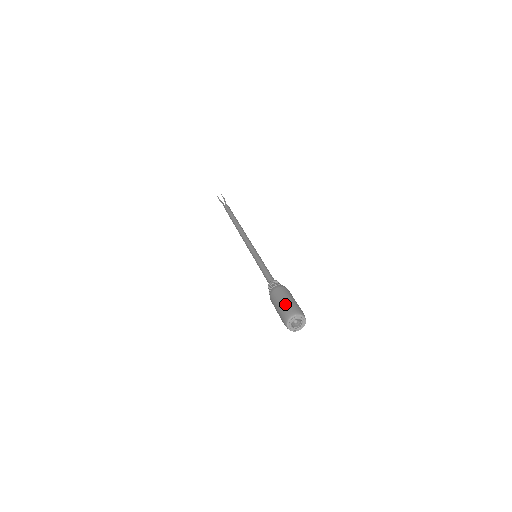
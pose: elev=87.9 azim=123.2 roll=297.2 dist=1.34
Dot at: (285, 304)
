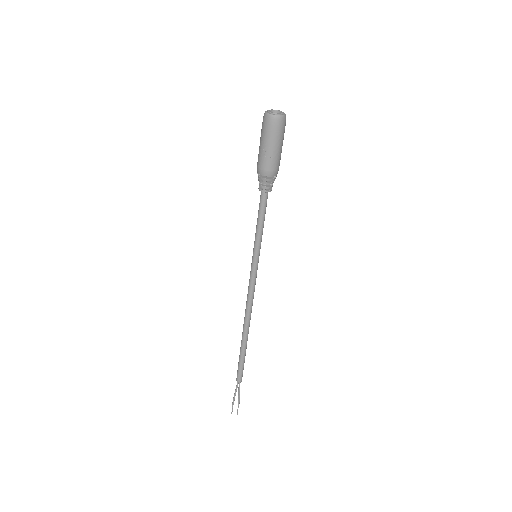
Dot at: occluded
